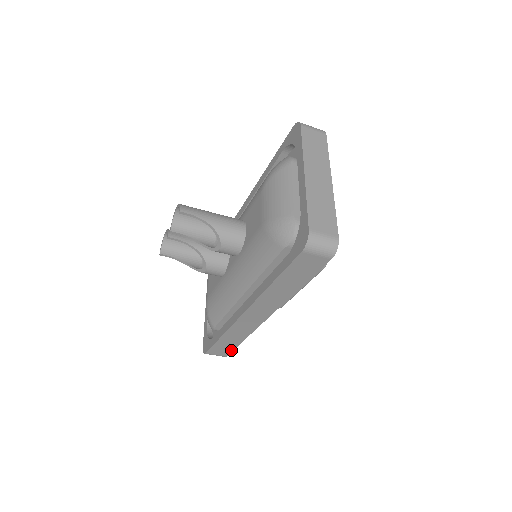
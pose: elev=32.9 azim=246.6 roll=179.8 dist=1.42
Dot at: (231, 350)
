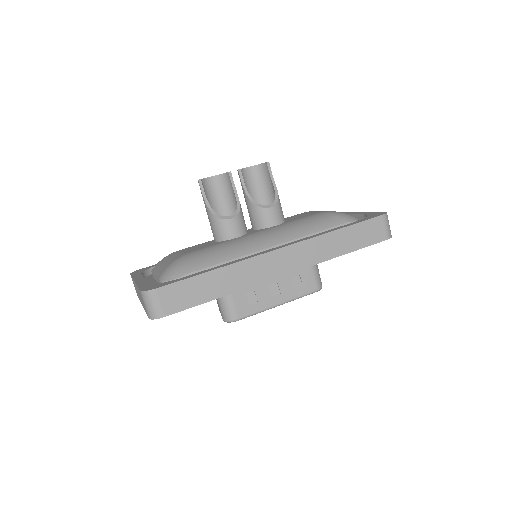
Dot at: (187, 306)
